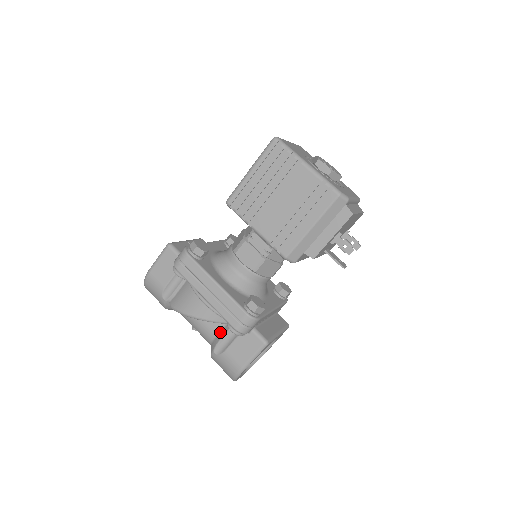
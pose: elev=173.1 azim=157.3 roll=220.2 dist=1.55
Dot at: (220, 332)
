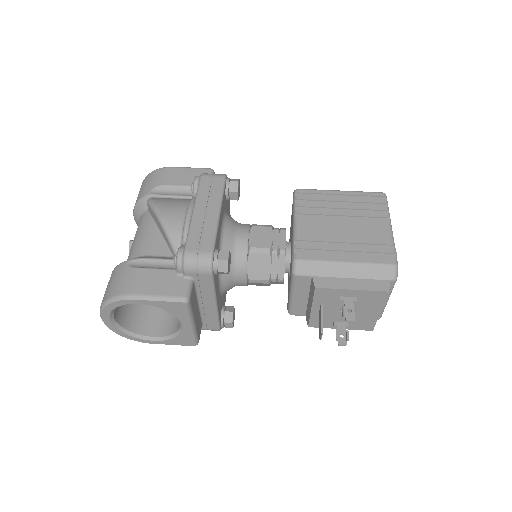
Dot at: (157, 256)
